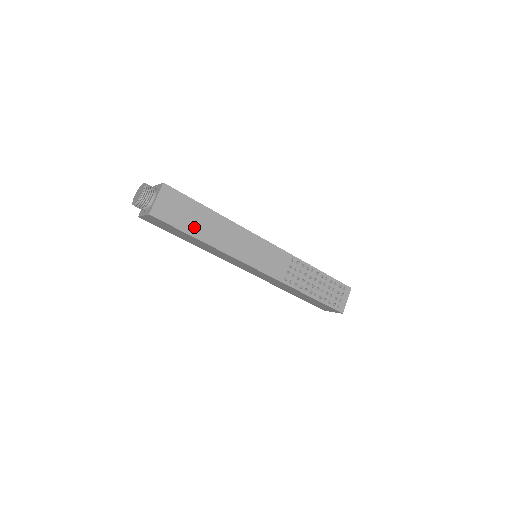
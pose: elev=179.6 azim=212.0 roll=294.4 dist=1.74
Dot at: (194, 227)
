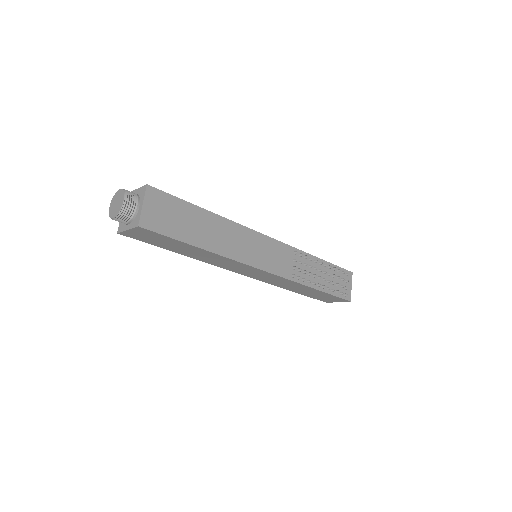
Dot at: (191, 233)
